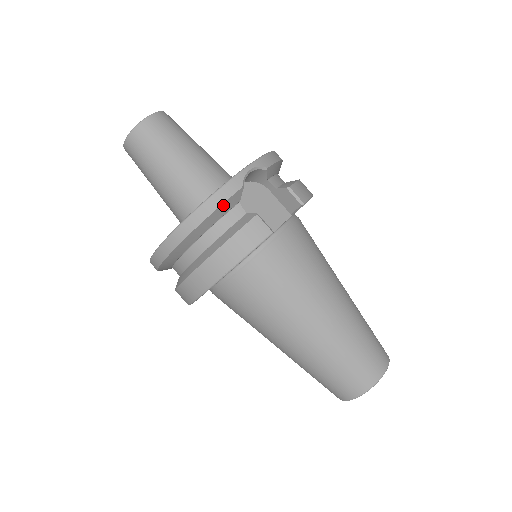
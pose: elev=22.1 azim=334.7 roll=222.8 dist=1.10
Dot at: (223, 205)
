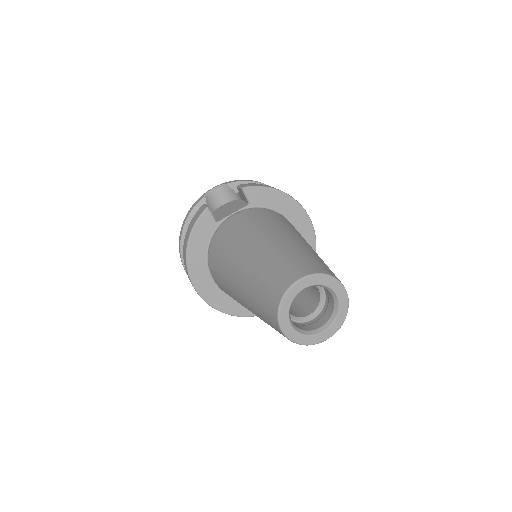
Dot at: (193, 211)
